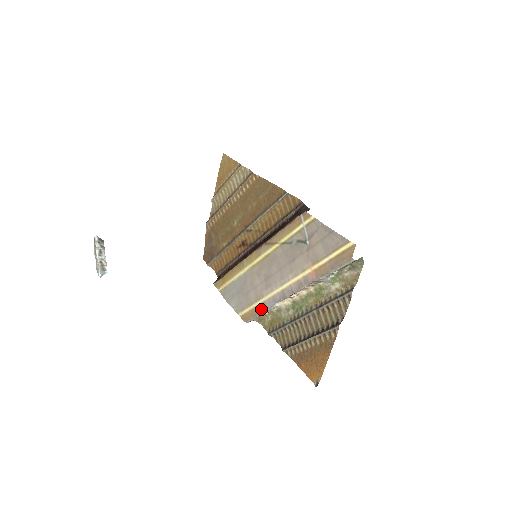
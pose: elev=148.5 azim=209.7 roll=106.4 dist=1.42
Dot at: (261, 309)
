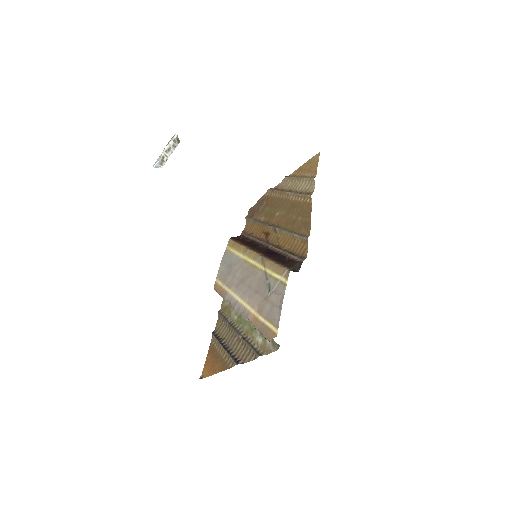
Dot at: (223, 294)
